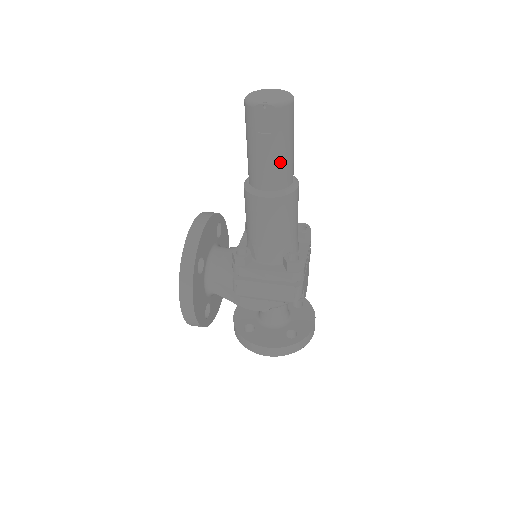
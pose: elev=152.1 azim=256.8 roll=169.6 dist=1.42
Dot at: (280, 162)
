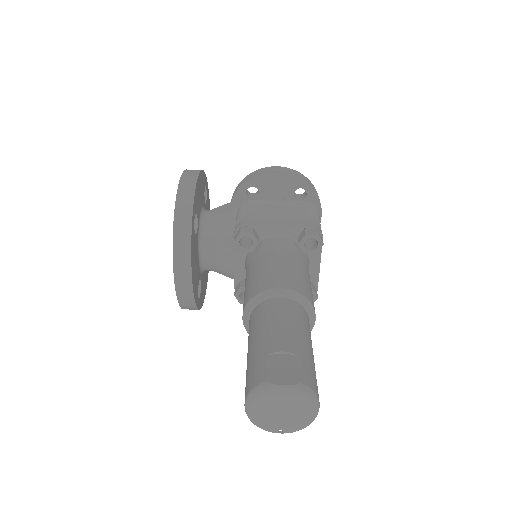
Dot at: occluded
